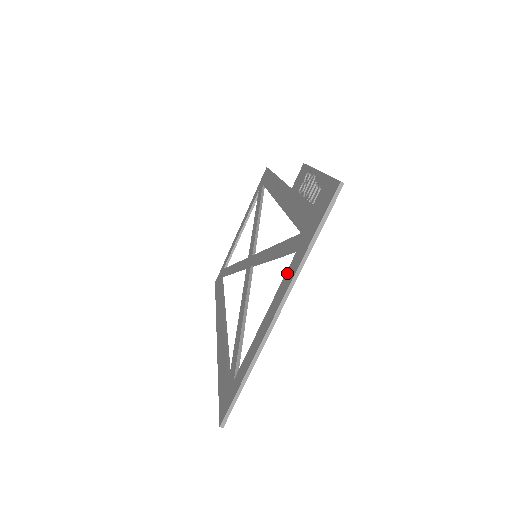
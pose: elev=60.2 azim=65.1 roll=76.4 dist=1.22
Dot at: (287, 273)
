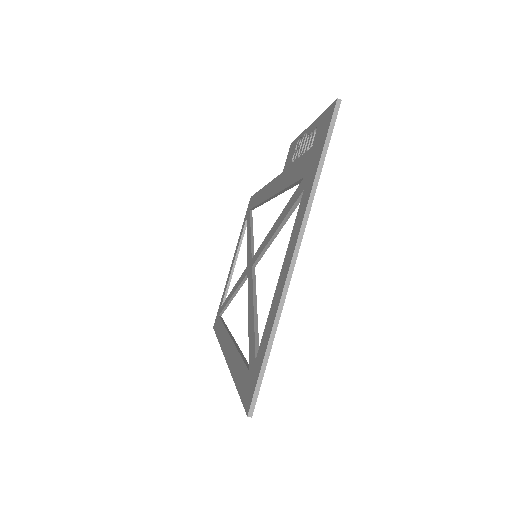
Dot at: (297, 216)
